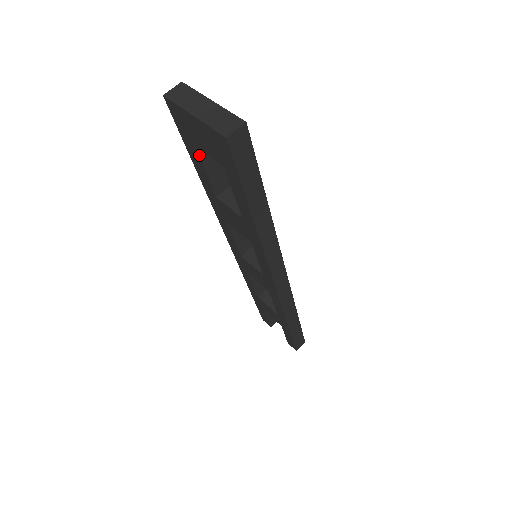
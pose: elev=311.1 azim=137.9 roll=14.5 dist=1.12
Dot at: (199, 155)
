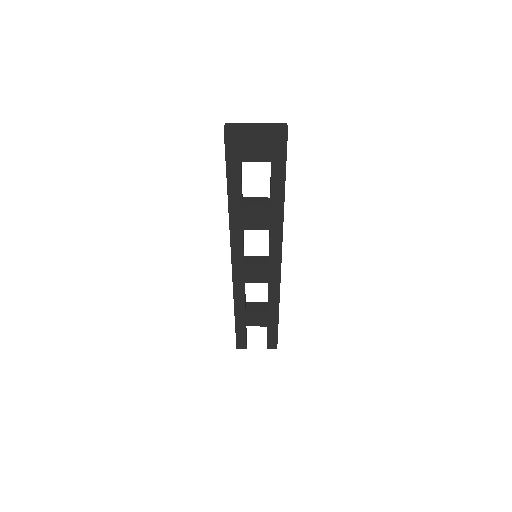
Dot at: occluded
